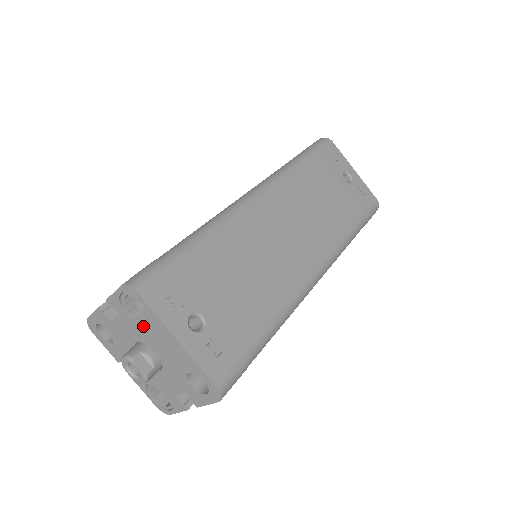
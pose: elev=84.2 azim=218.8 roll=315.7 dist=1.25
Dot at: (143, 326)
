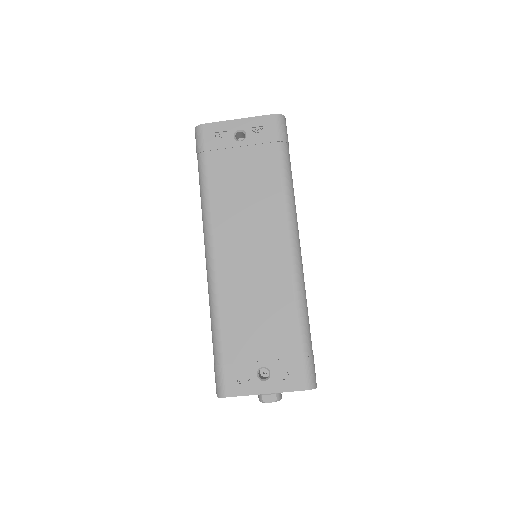
Dot at: occluded
